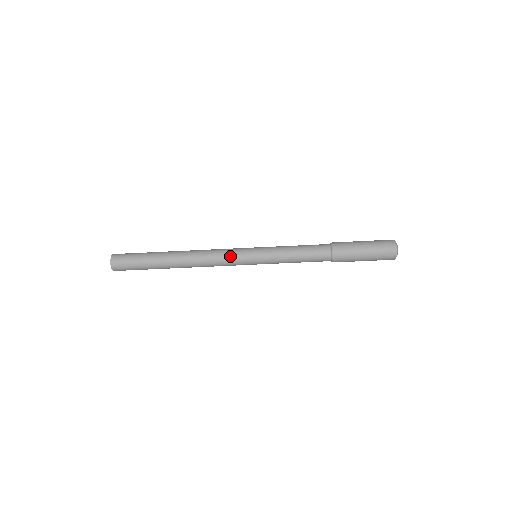
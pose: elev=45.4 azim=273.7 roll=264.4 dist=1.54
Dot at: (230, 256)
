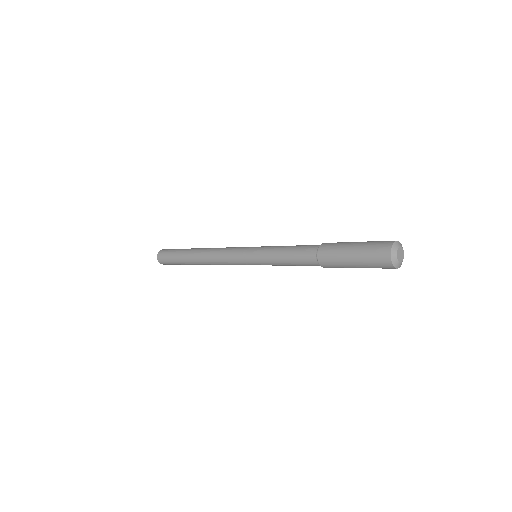
Dot at: occluded
